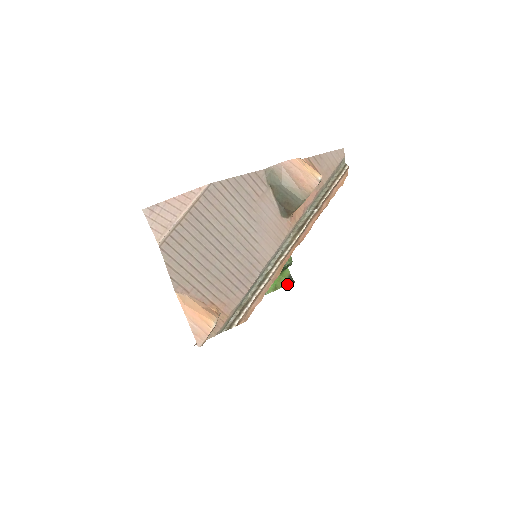
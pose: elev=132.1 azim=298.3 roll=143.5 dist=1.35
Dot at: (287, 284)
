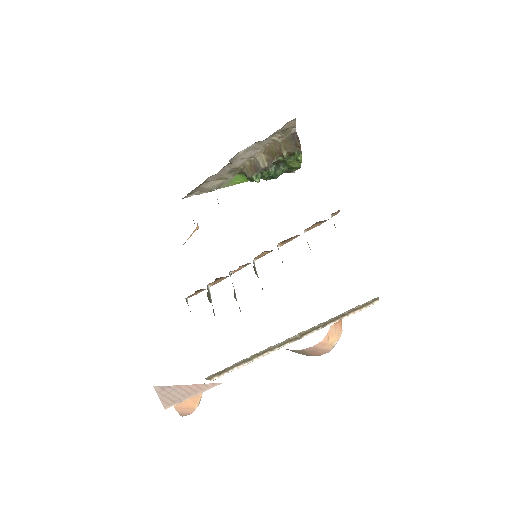
Dot at: (285, 172)
